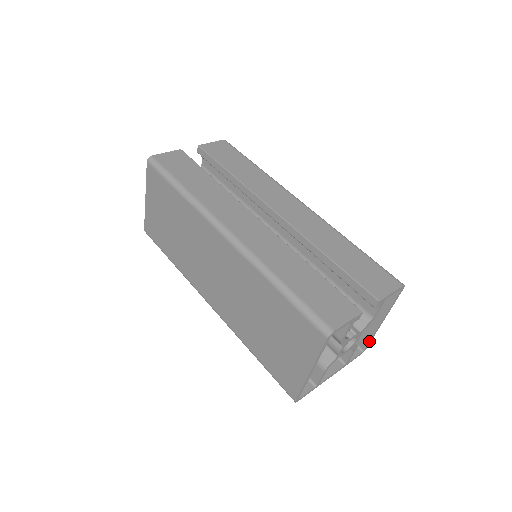
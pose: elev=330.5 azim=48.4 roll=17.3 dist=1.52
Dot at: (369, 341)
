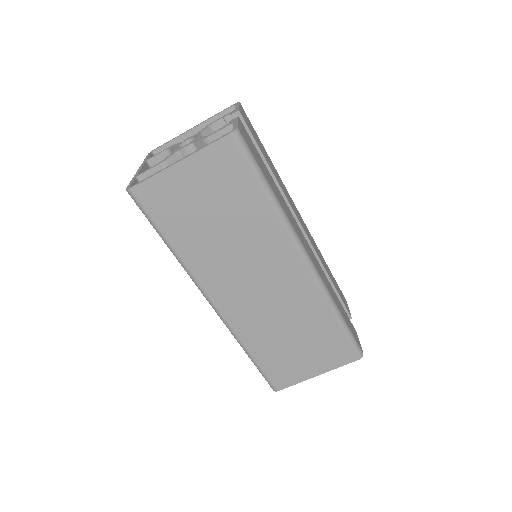
Dot at: occluded
